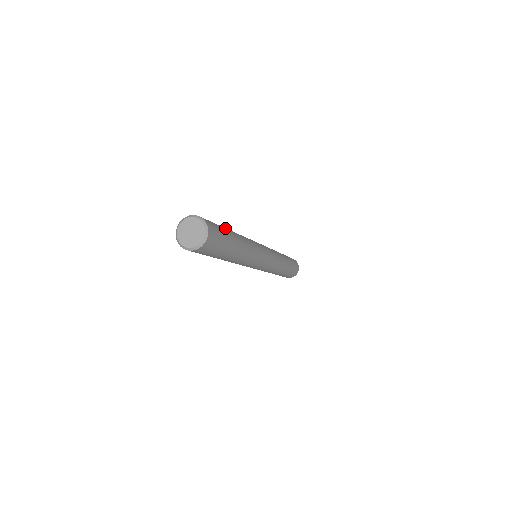
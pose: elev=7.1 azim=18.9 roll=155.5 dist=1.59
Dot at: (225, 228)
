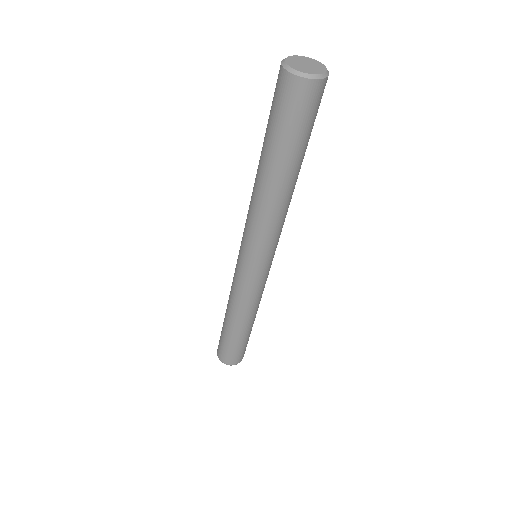
Dot at: occluded
